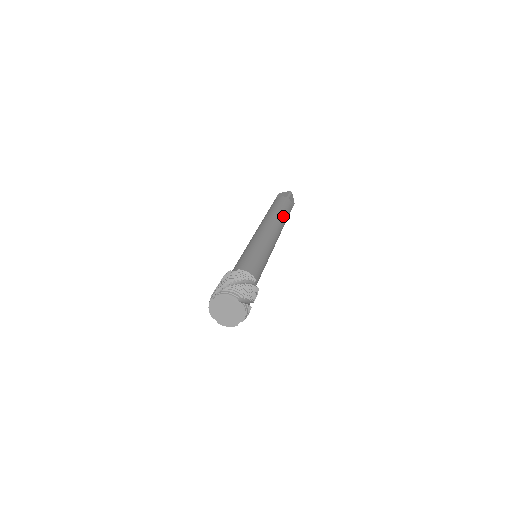
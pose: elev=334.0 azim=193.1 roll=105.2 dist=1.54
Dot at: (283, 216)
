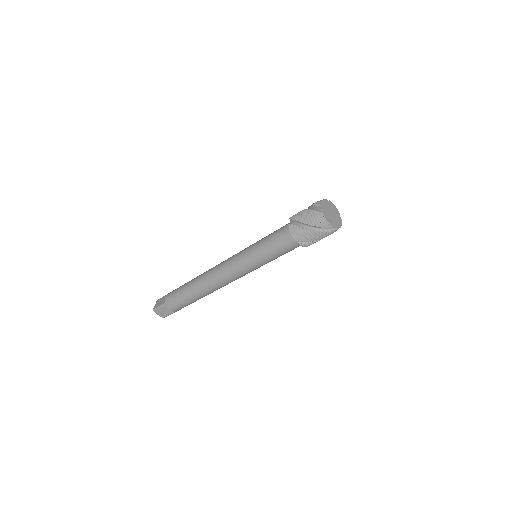
Dot at: occluded
